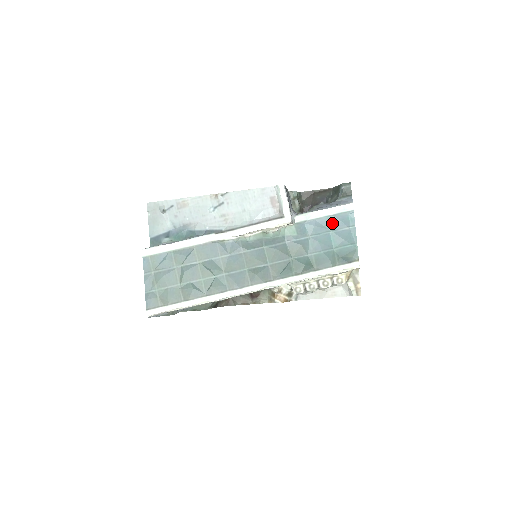
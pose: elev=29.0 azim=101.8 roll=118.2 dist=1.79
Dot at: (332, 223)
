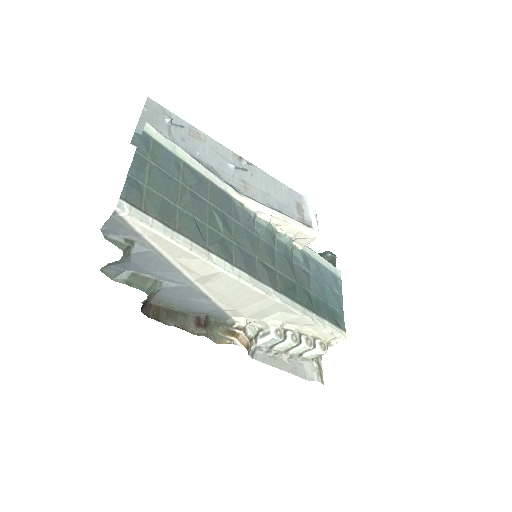
Dot at: (328, 276)
